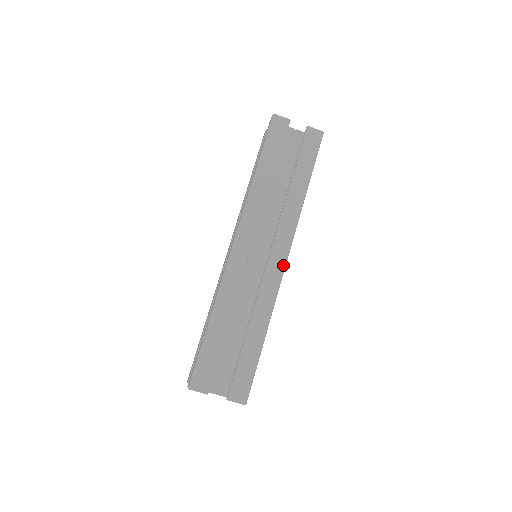
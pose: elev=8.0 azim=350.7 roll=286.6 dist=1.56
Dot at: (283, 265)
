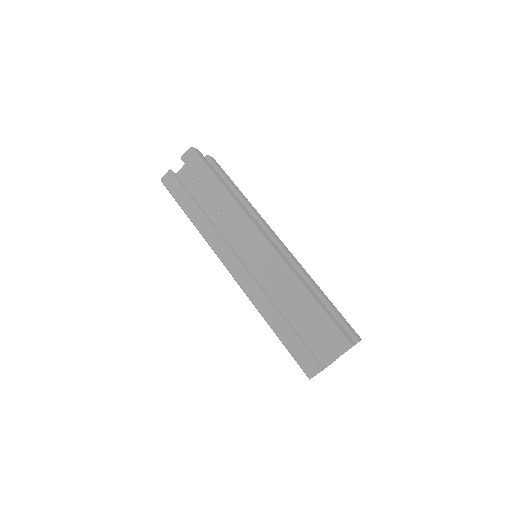
Dot at: (265, 243)
